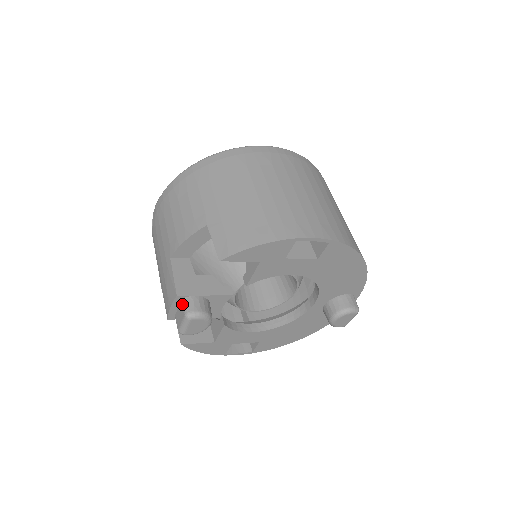
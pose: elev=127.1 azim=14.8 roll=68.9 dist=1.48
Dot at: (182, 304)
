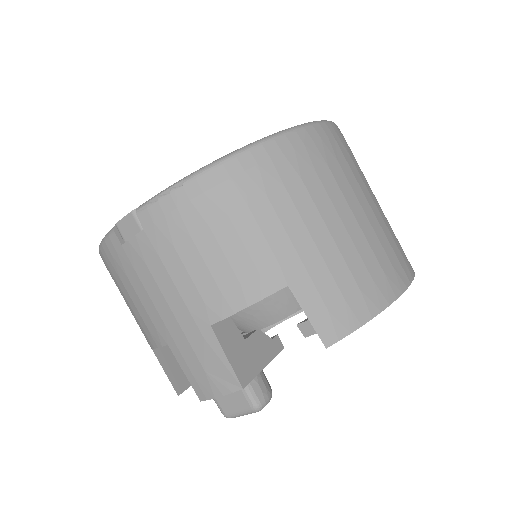
Dot at: (244, 393)
